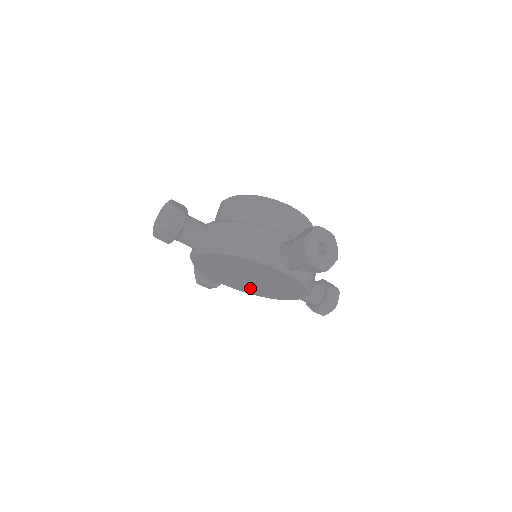
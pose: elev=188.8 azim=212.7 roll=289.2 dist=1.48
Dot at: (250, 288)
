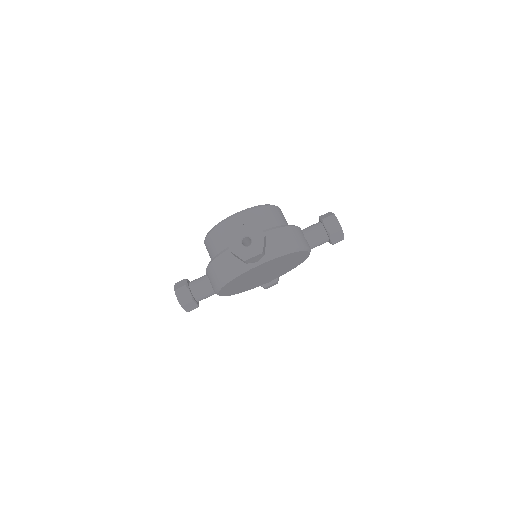
Dot at: (281, 271)
